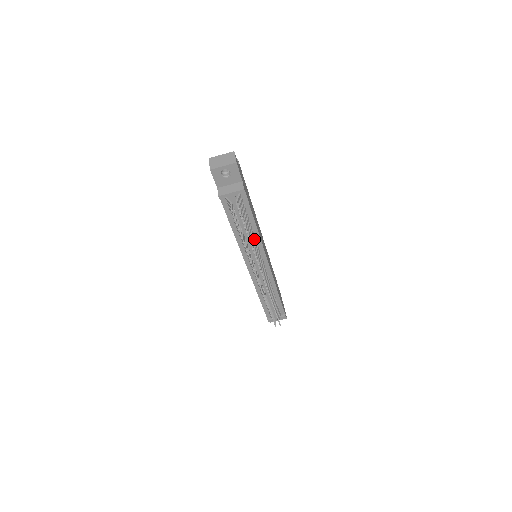
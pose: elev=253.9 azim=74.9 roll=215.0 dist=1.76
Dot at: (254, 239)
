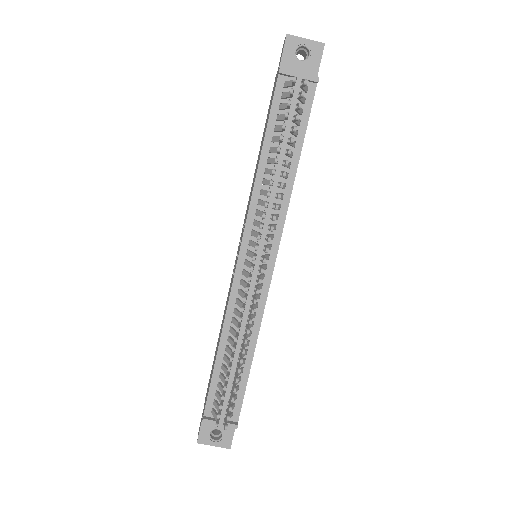
Dot at: occluded
